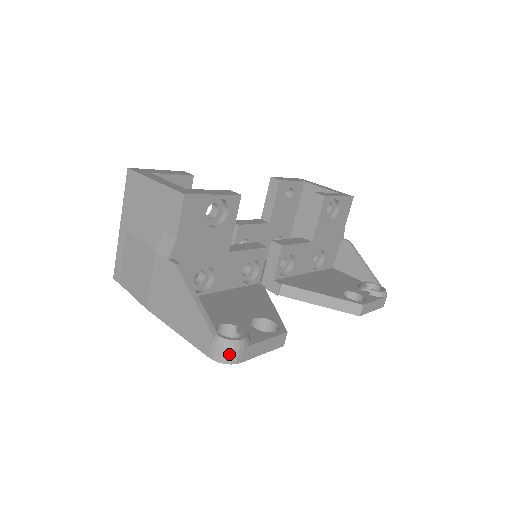
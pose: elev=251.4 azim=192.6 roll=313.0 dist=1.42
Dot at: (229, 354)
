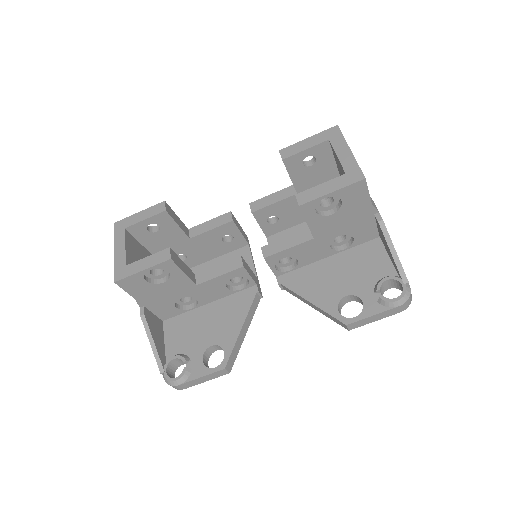
Dot at: (172, 386)
